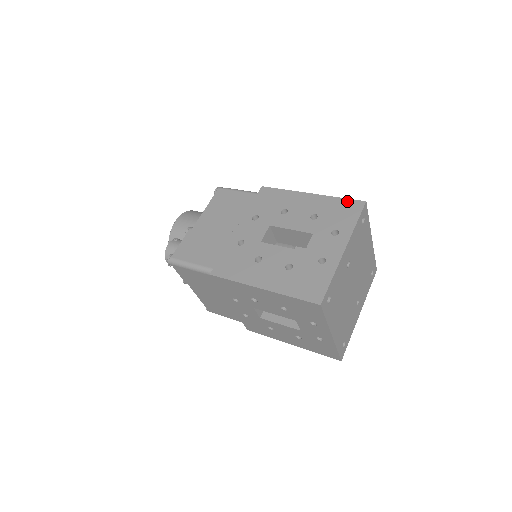
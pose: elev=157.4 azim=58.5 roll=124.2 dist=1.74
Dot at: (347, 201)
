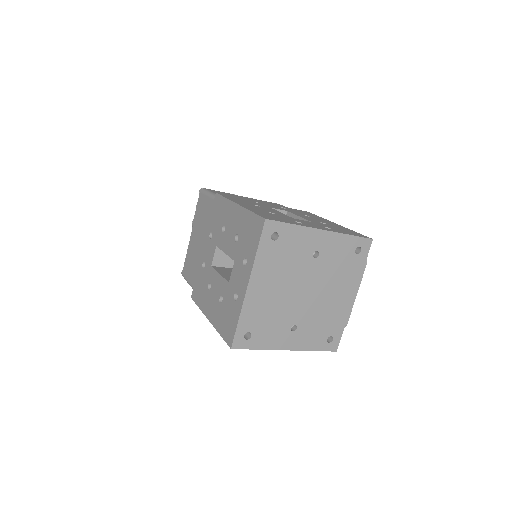
Dot at: (359, 233)
